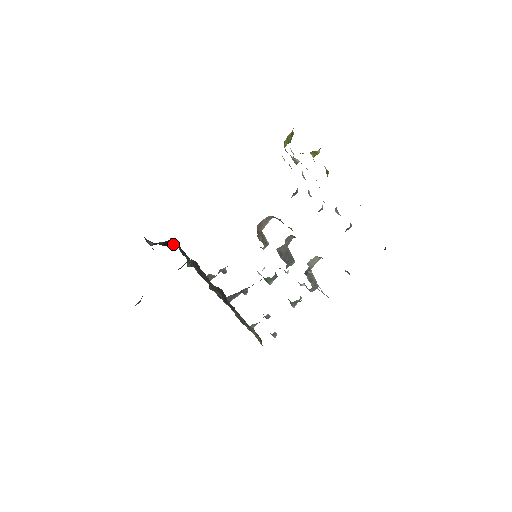
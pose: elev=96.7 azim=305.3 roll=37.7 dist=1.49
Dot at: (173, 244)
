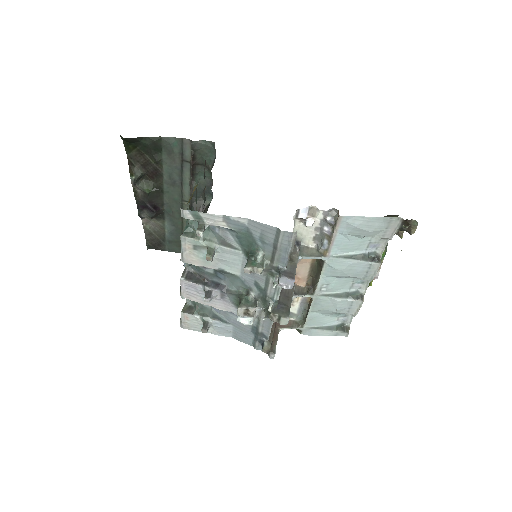
Dot at: occluded
